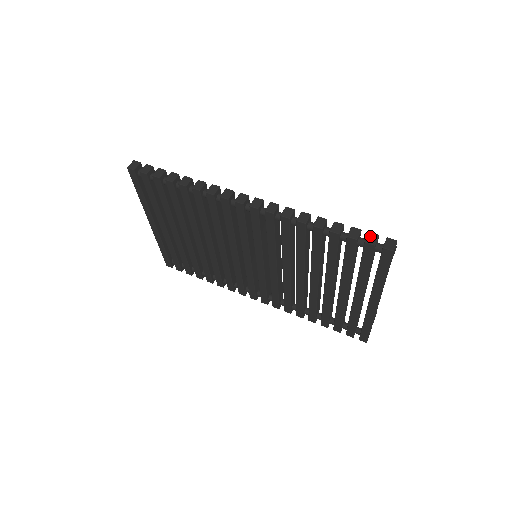
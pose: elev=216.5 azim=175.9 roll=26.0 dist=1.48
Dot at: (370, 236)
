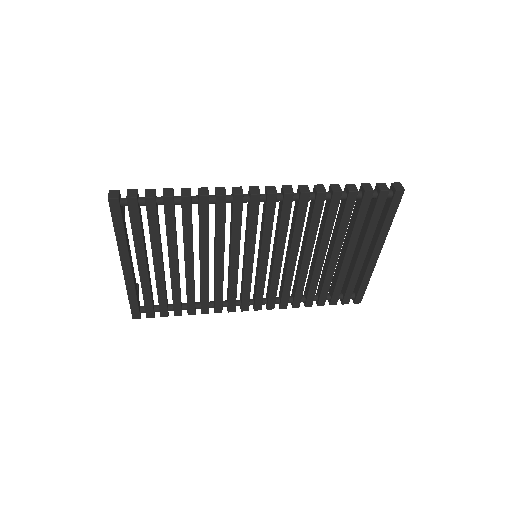
Dot at: (380, 185)
